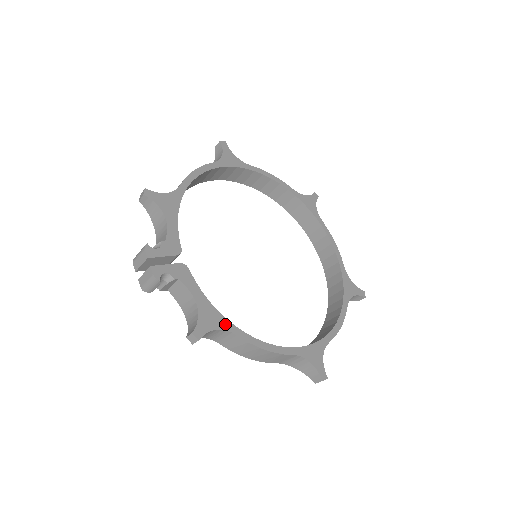
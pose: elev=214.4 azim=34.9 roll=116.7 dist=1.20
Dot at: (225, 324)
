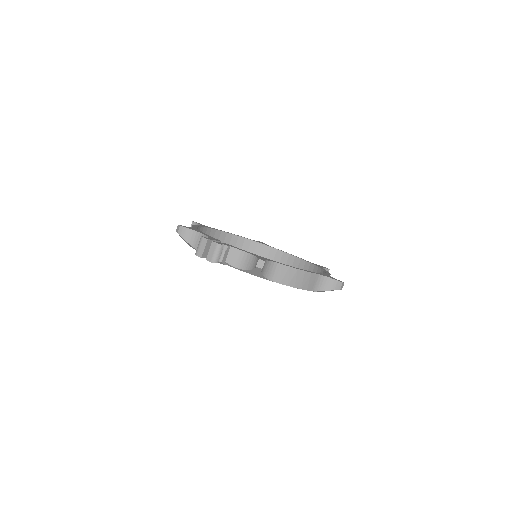
Dot at: (271, 260)
